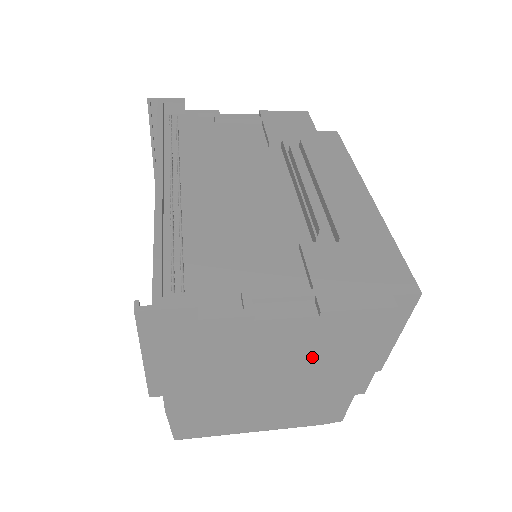
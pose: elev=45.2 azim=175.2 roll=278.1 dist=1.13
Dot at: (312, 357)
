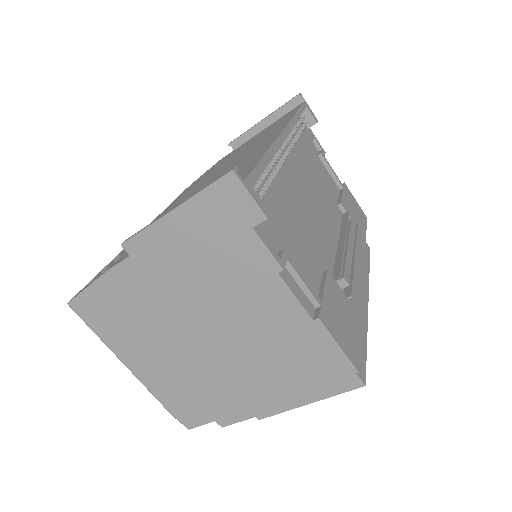
Dot at: (260, 347)
